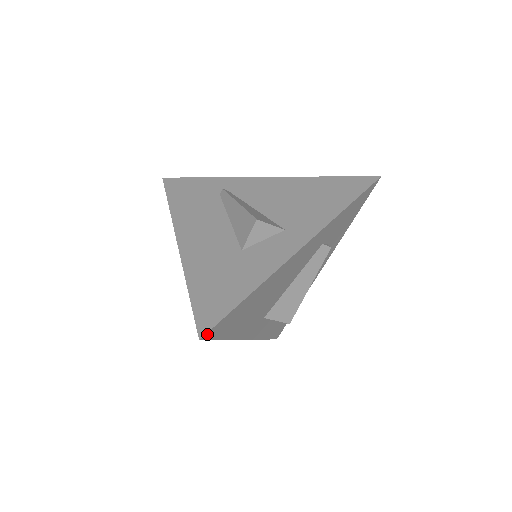
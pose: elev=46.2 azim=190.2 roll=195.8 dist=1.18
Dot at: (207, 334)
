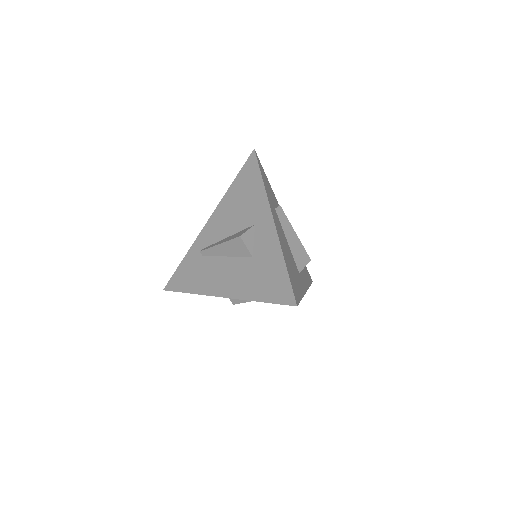
Dot at: (296, 301)
